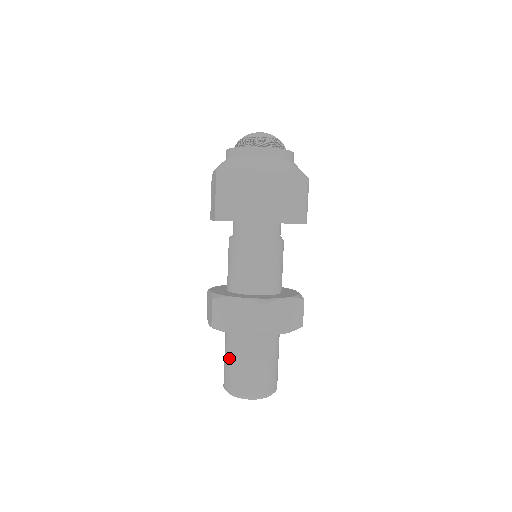
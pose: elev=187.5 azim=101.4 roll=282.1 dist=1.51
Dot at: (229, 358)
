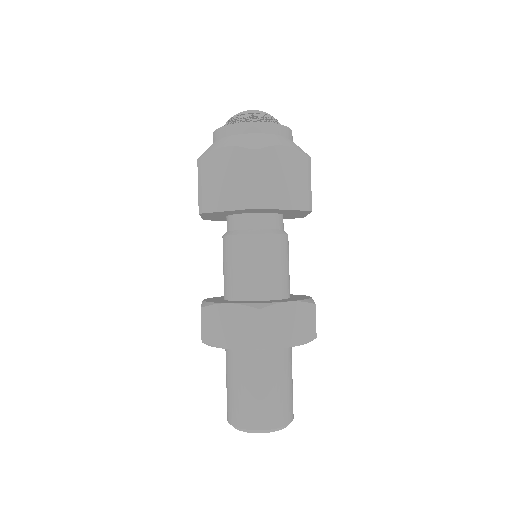
Dot at: (229, 381)
